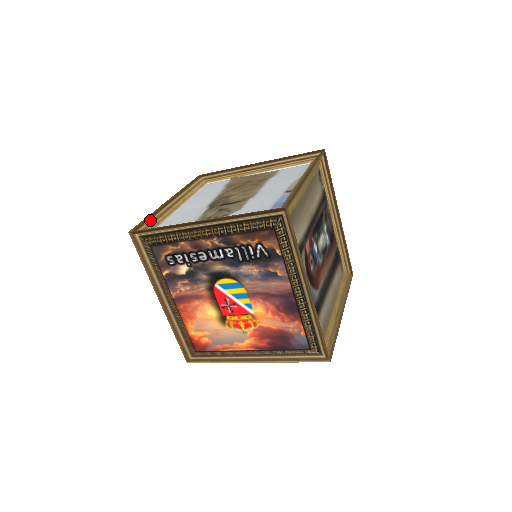
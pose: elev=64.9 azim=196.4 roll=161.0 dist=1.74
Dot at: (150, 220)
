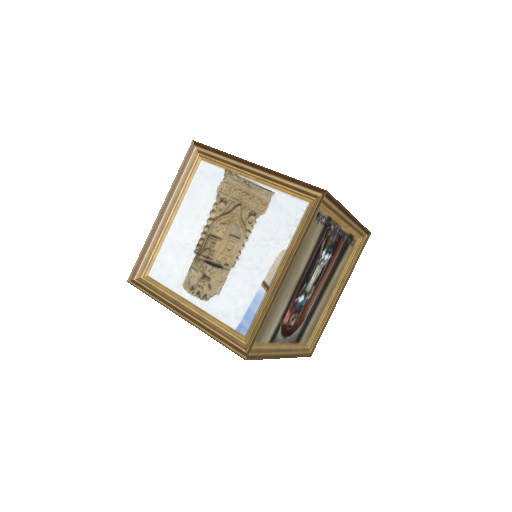
Dot at: (144, 257)
